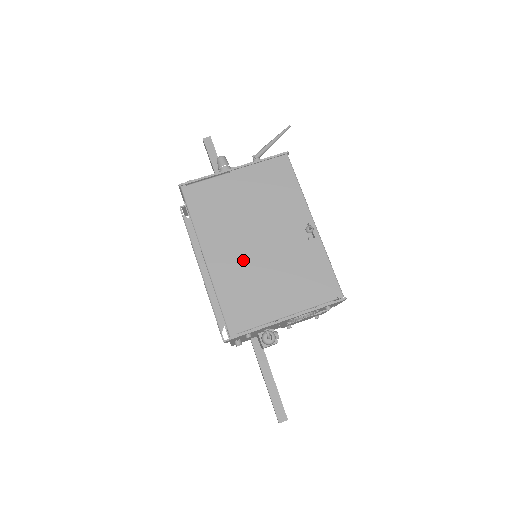
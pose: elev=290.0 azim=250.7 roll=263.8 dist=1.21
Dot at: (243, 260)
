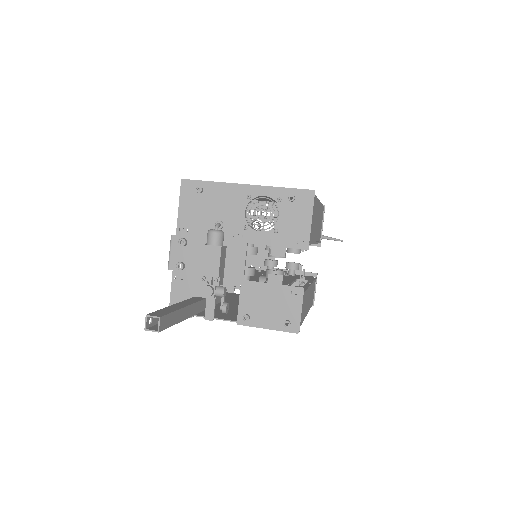
Dot at: occluded
